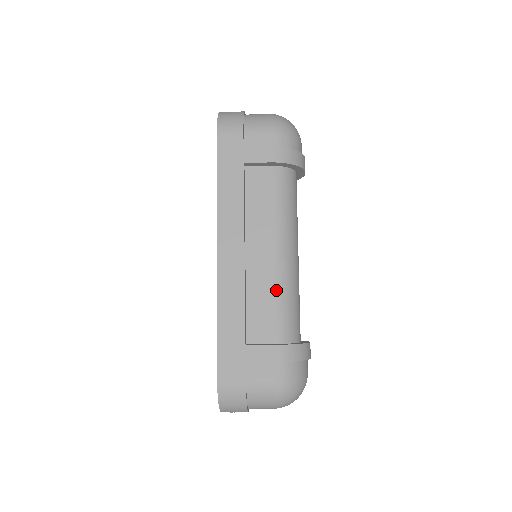
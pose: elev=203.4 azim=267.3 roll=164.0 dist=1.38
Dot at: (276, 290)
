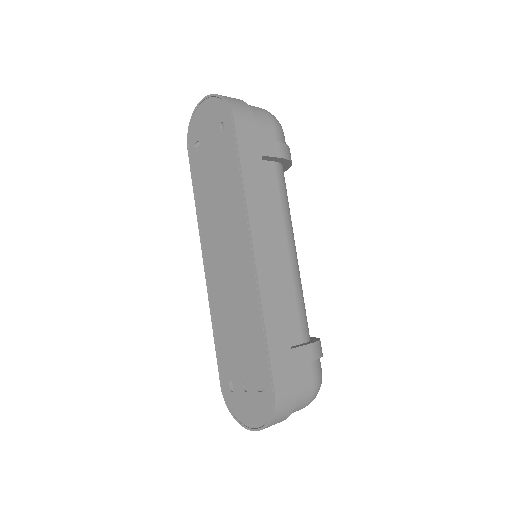
Dot at: (297, 289)
